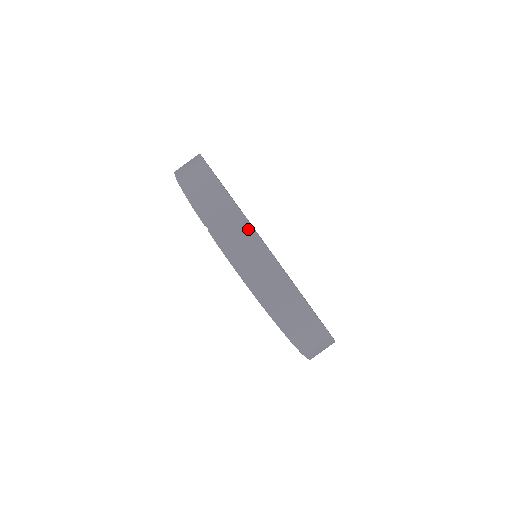
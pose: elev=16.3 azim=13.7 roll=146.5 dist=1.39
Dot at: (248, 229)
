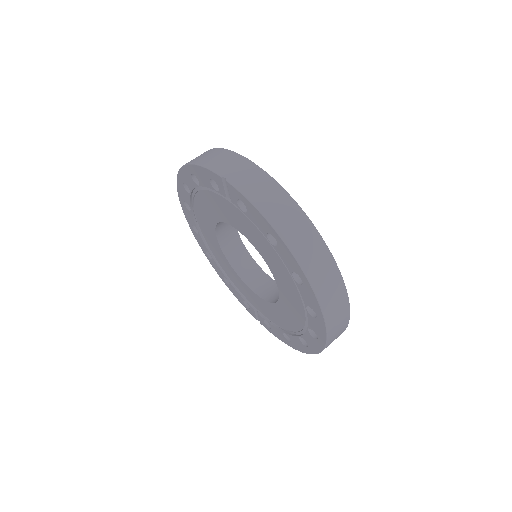
Dot at: (266, 176)
